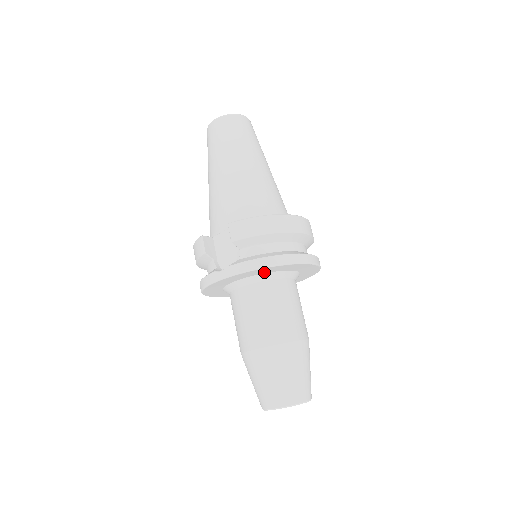
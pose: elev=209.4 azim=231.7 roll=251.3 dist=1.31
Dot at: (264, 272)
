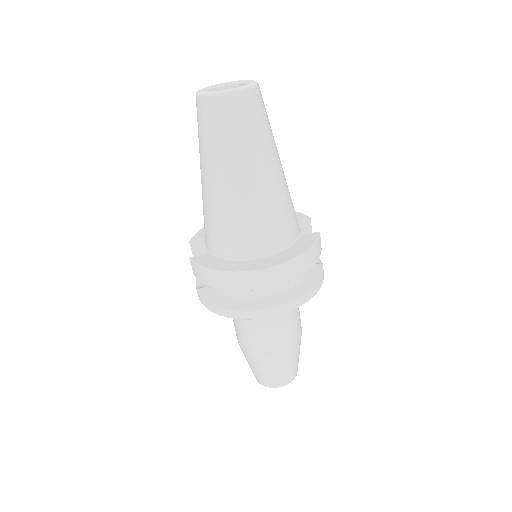
Dot at: occluded
